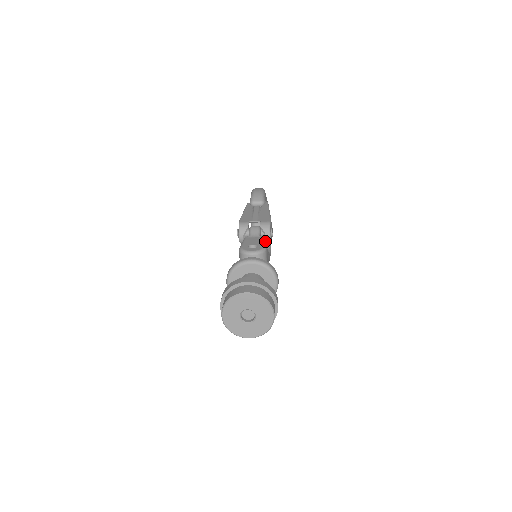
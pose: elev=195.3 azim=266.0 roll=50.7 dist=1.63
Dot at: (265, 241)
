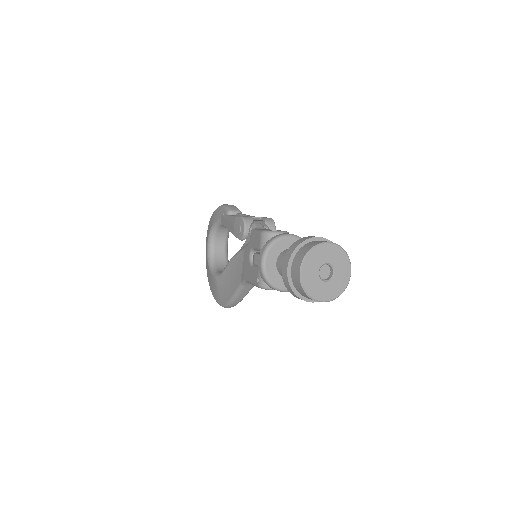
Dot at: occluded
